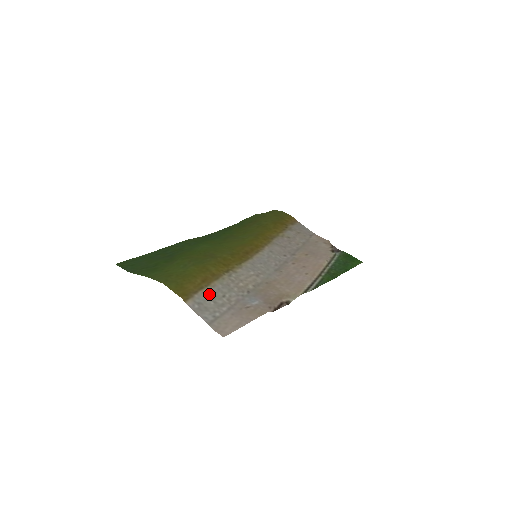
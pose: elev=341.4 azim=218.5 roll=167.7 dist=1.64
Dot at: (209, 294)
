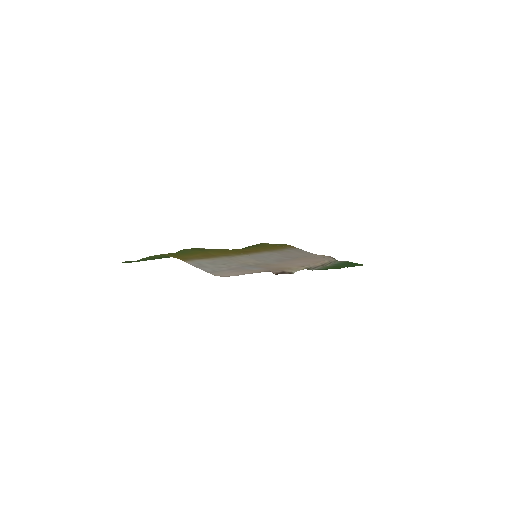
Dot at: (208, 262)
